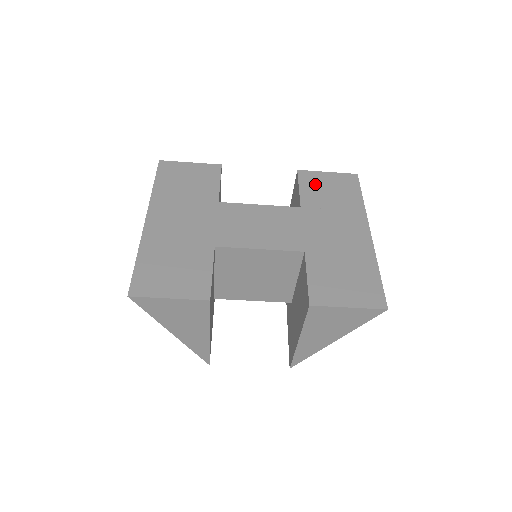
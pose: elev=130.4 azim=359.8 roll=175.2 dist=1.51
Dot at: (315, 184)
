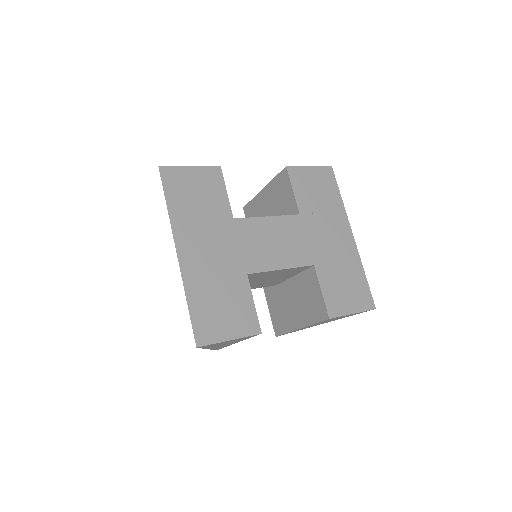
Dot at: (304, 184)
